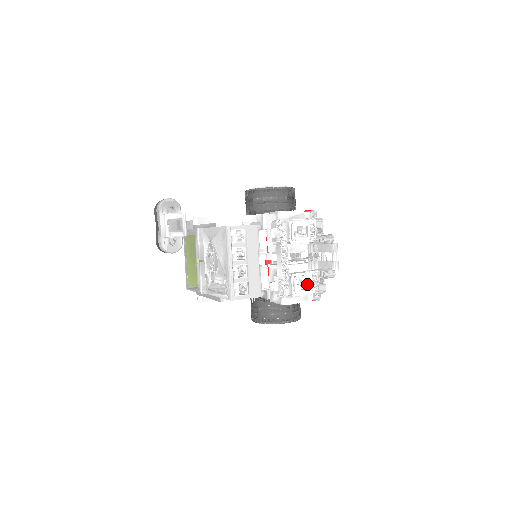
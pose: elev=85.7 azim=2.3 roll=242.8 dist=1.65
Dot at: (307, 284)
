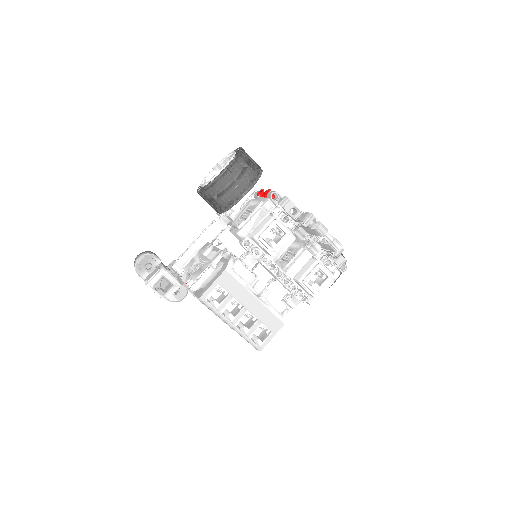
Dot at: (321, 273)
